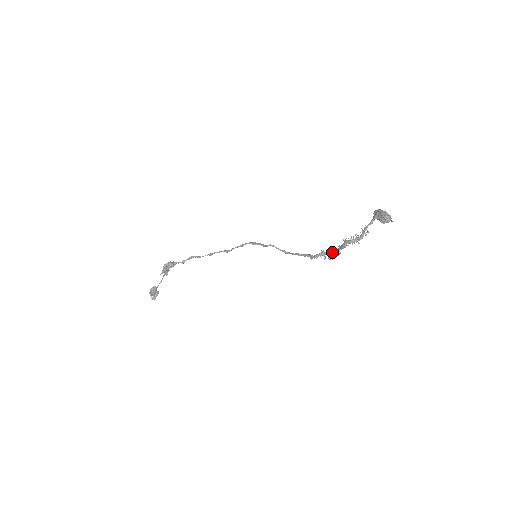
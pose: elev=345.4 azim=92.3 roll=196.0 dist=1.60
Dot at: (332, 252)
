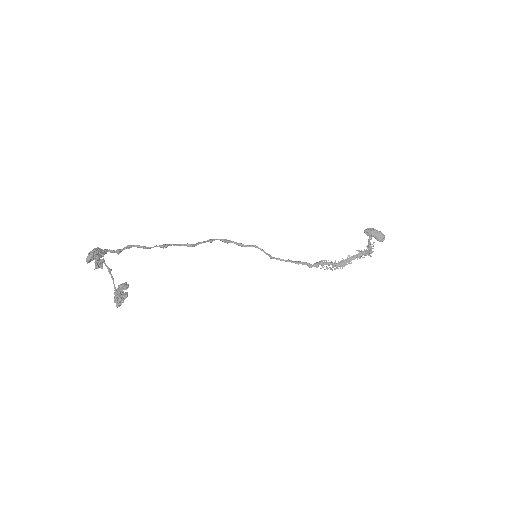
Dot at: occluded
